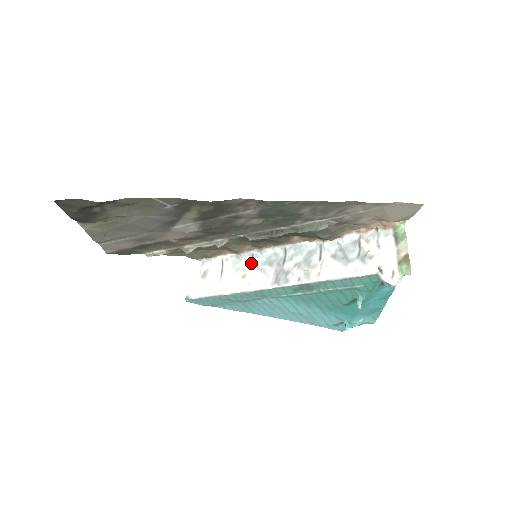
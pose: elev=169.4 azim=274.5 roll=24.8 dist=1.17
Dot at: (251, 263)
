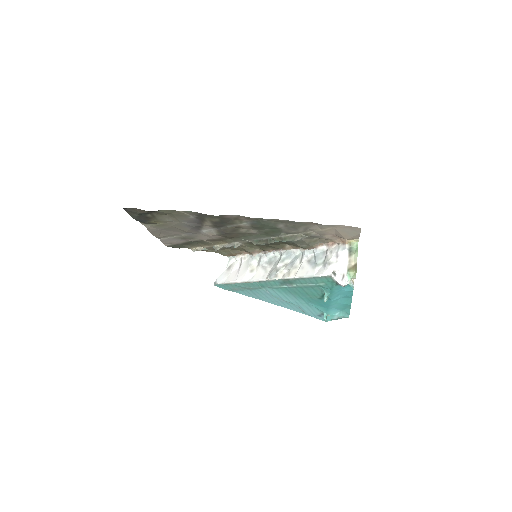
Dot at: (259, 262)
